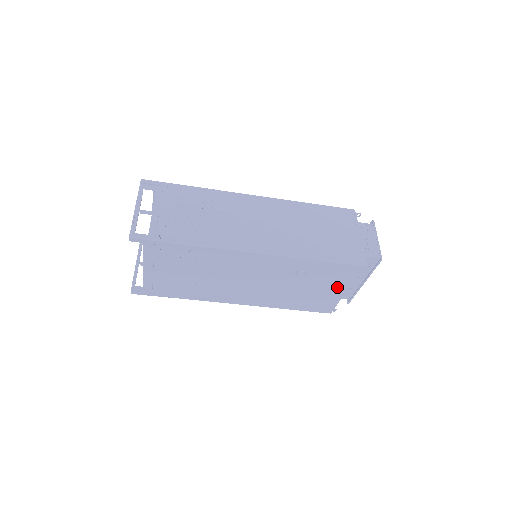
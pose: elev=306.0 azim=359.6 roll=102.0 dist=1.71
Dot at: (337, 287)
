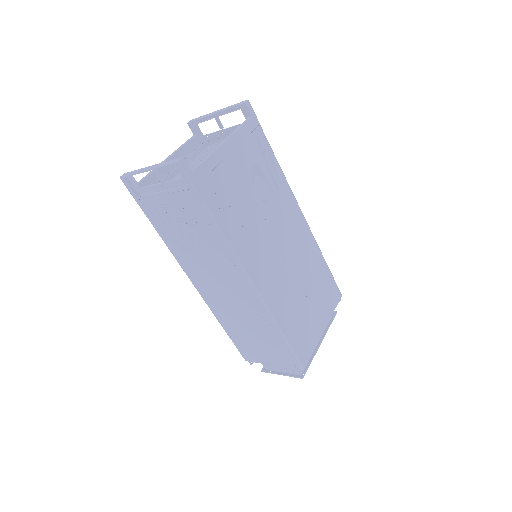
Dot at: (322, 316)
